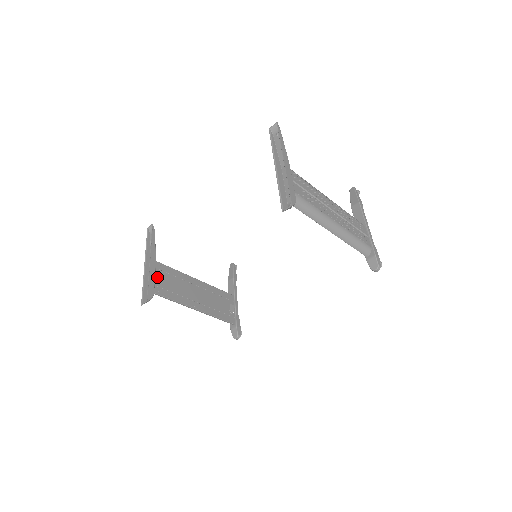
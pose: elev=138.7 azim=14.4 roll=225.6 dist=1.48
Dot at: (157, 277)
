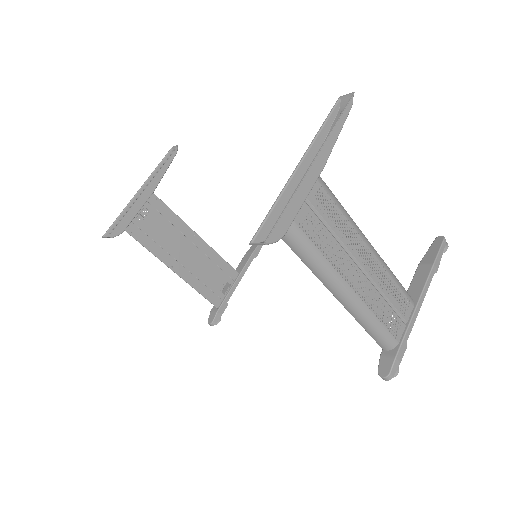
Dot at: (146, 212)
